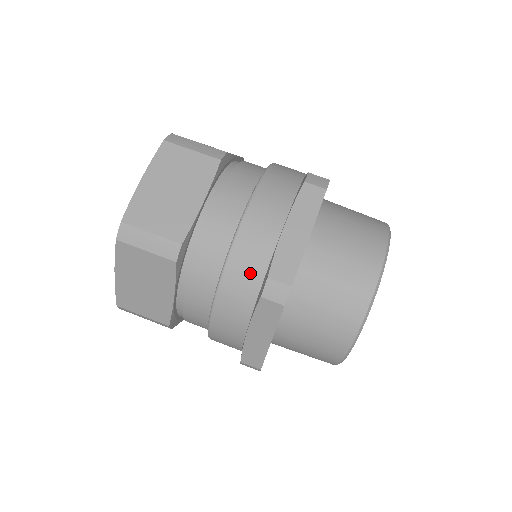
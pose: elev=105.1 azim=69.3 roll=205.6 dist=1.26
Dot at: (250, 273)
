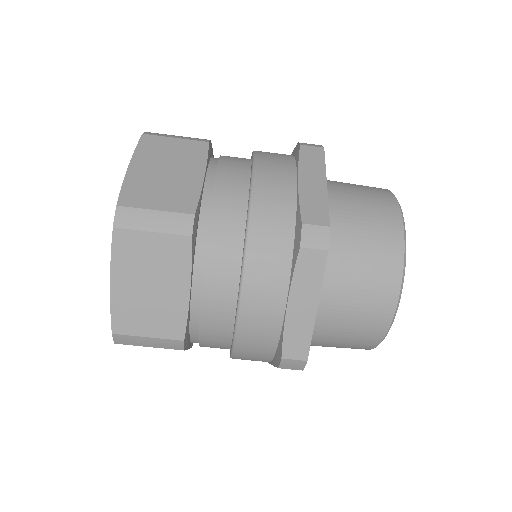
Dot at: occluded
